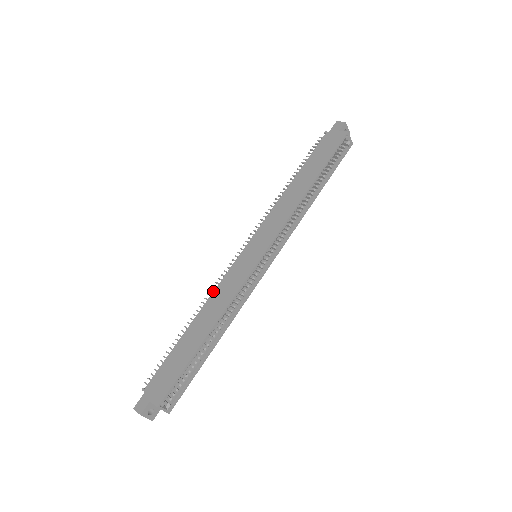
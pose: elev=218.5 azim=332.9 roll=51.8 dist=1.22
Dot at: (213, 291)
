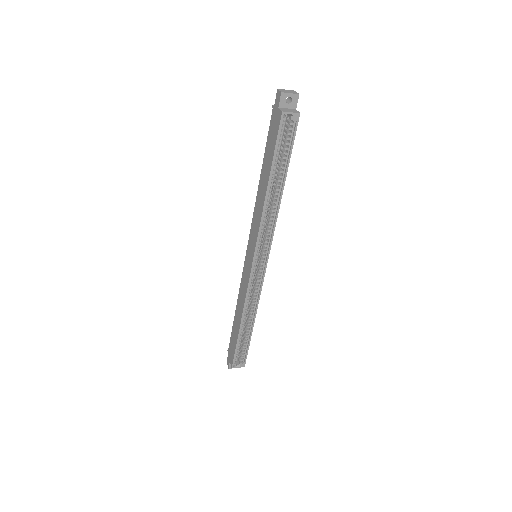
Dot at: occluded
